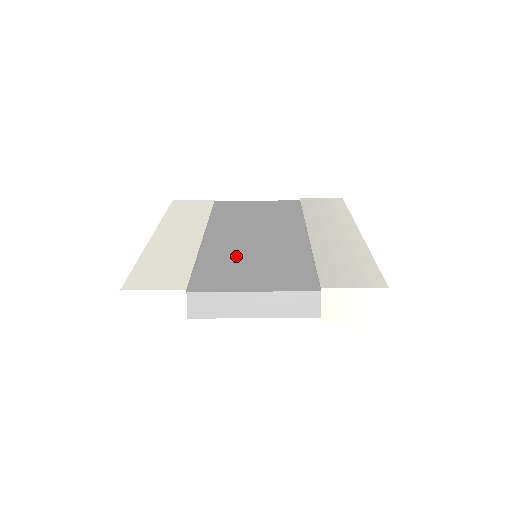
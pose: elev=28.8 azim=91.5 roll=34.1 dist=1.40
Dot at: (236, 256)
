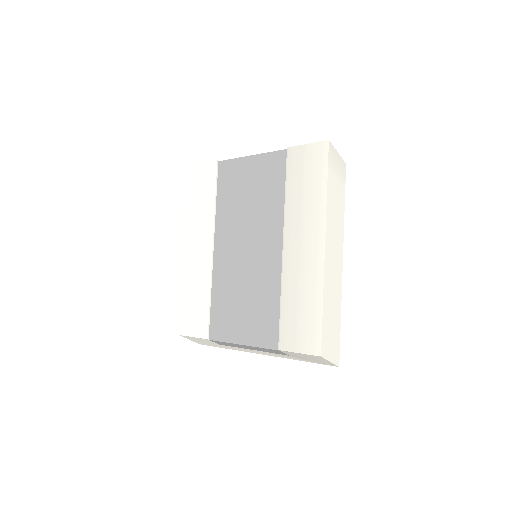
Dot at: (233, 288)
